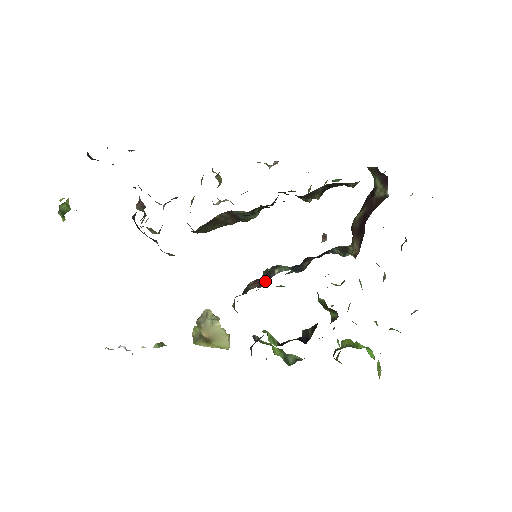
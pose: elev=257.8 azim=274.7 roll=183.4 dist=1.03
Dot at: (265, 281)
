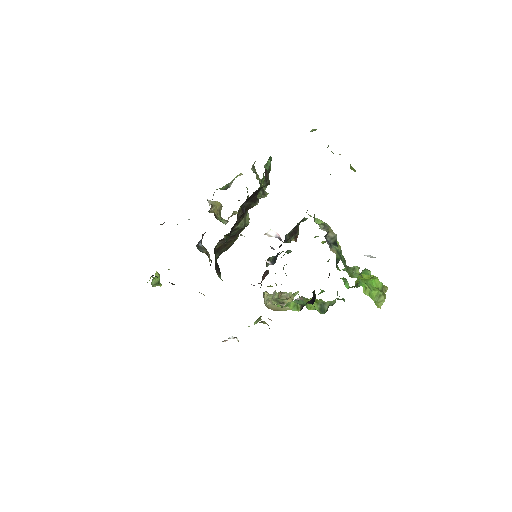
Dot at: (267, 273)
